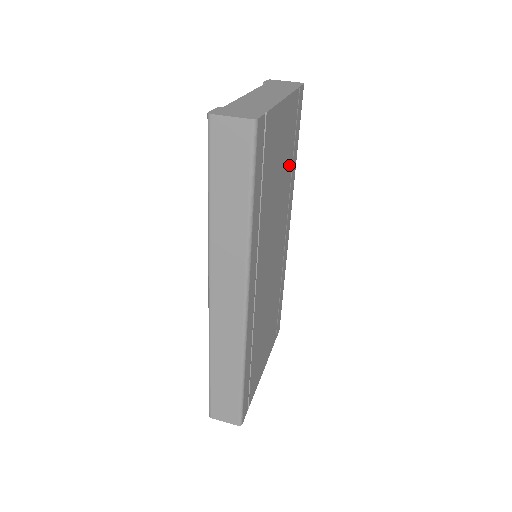
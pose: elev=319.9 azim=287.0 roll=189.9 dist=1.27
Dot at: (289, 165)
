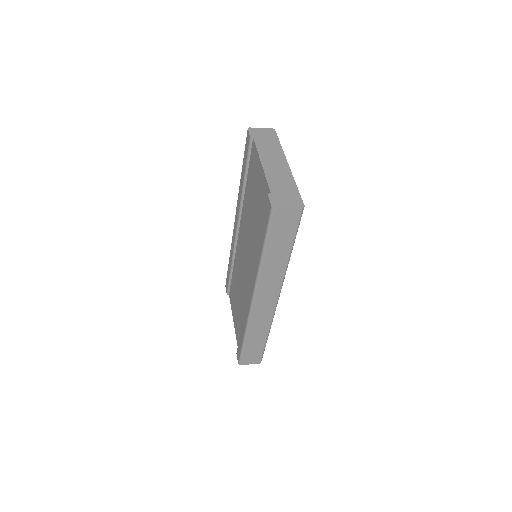
Dot at: occluded
